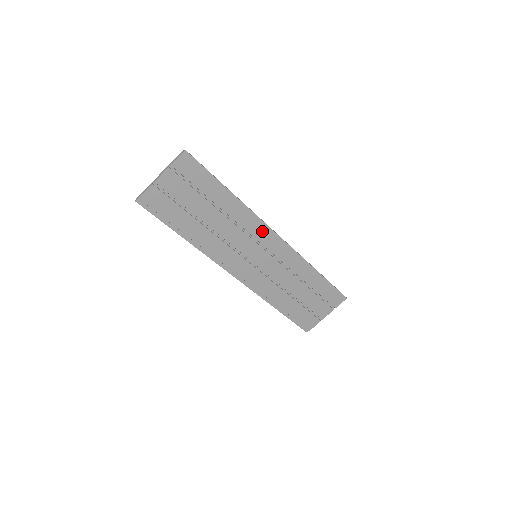
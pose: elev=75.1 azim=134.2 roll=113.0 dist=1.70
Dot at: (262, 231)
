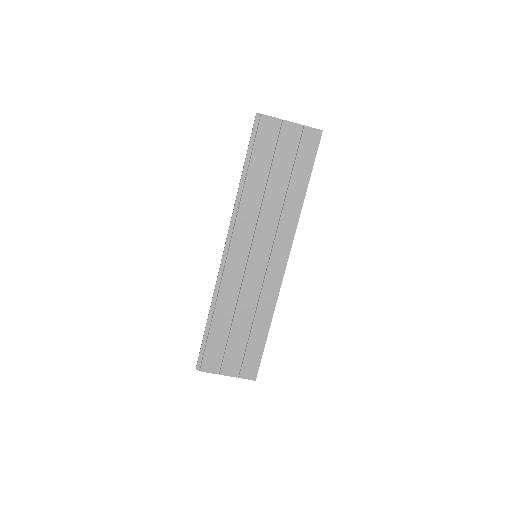
Dot at: (284, 244)
